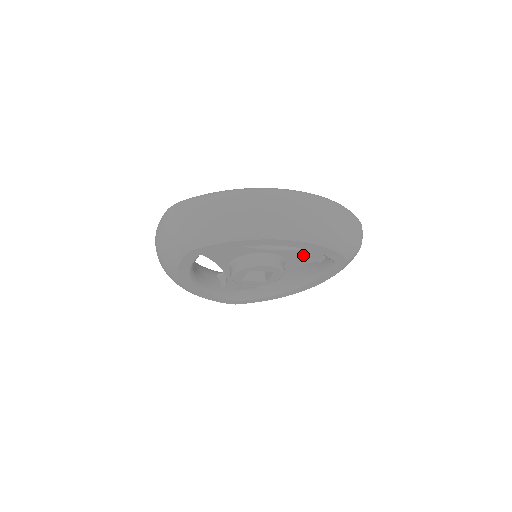
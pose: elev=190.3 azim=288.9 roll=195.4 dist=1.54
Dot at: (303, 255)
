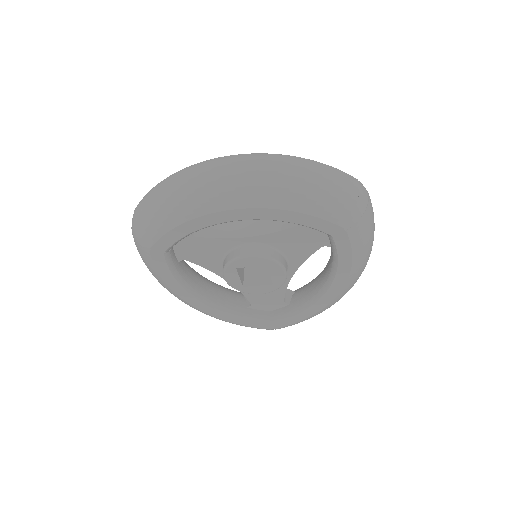
Dot at: (296, 238)
